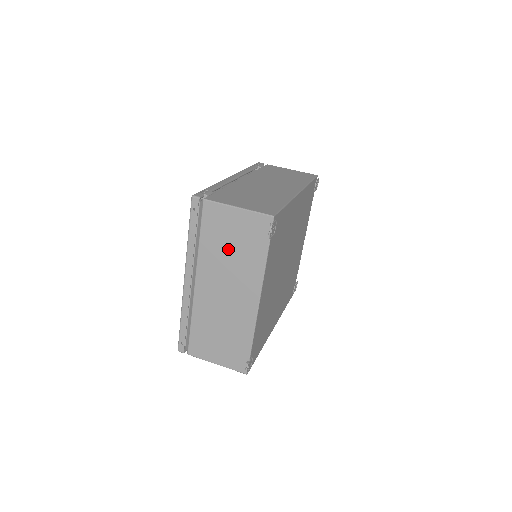
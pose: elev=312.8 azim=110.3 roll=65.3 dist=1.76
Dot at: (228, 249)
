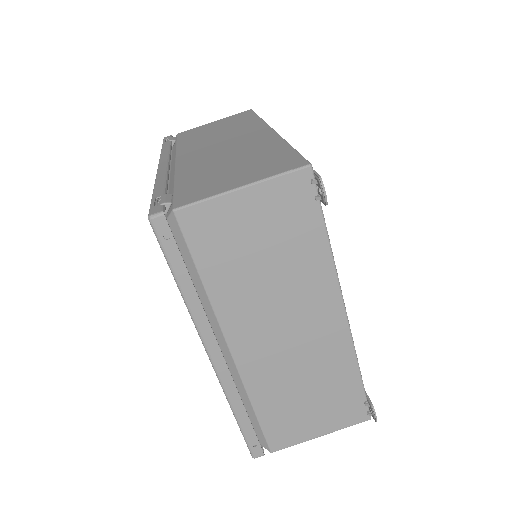
Dot at: (258, 266)
